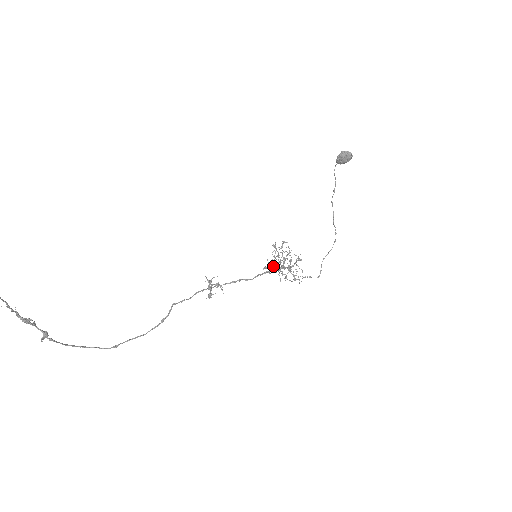
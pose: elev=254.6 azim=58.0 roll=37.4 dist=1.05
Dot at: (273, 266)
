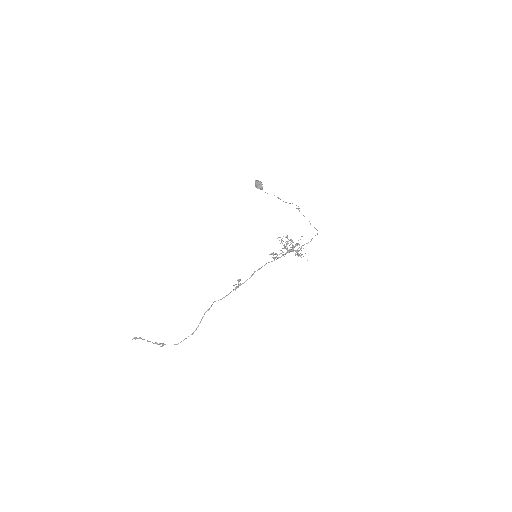
Dot at: occluded
